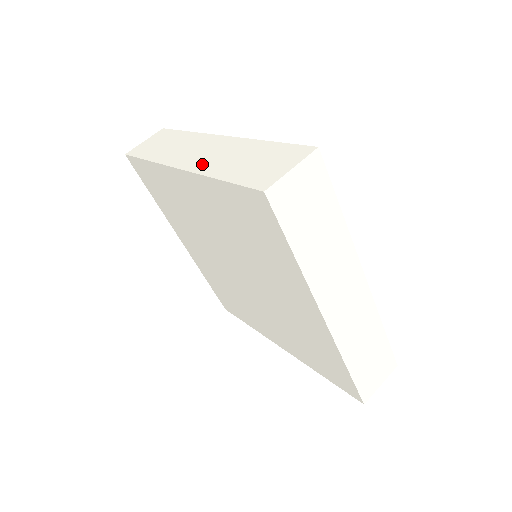
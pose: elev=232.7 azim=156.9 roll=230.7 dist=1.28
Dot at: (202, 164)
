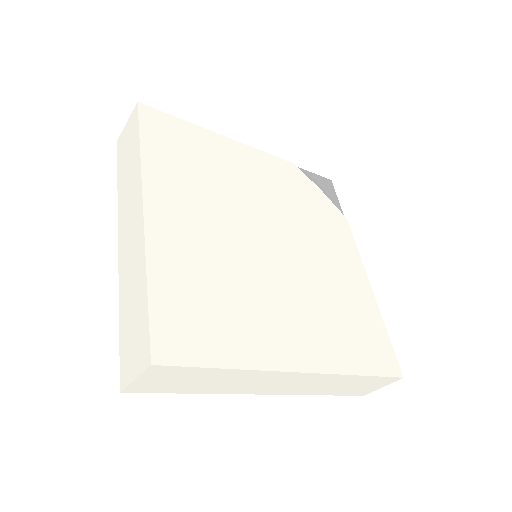
Dot at: (123, 265)
